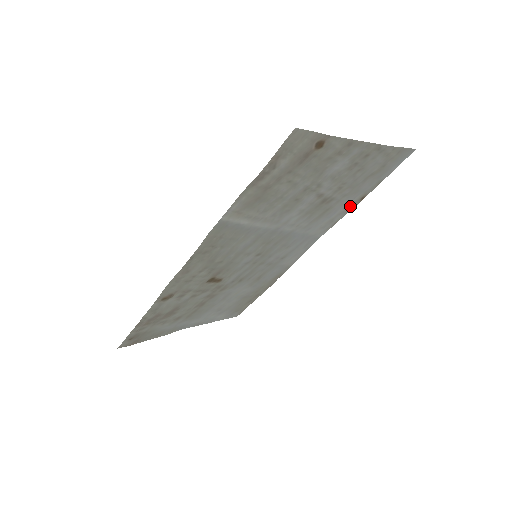
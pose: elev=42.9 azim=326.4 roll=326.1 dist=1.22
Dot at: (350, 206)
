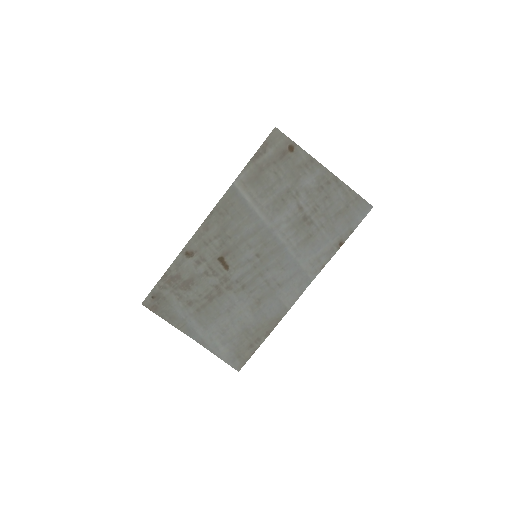
Dot at: (332, 249)
